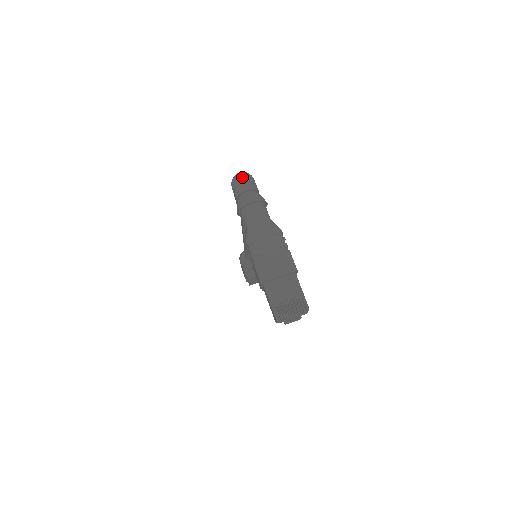
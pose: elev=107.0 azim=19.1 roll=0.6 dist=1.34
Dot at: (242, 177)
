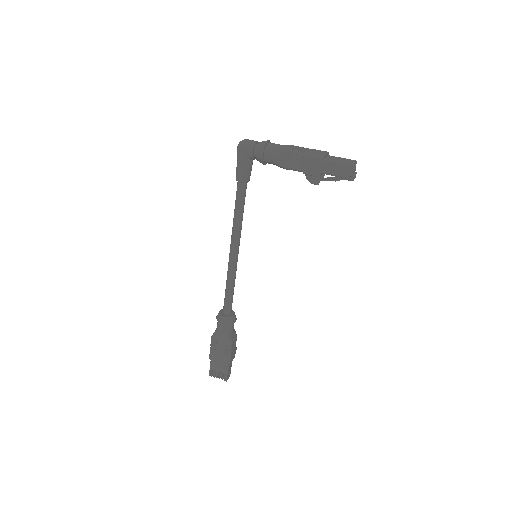
Dot at: (246, 139)
